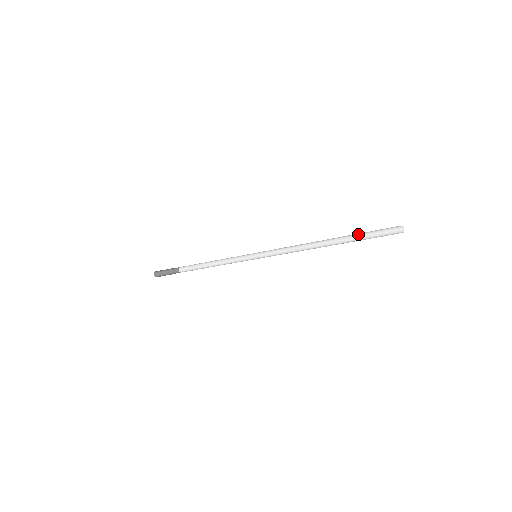
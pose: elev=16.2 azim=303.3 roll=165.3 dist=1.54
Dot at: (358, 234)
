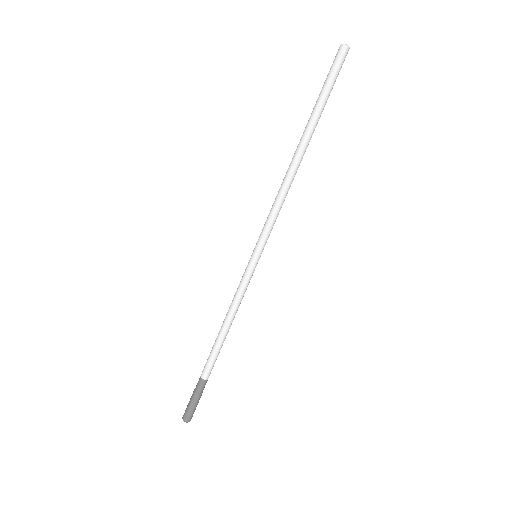
Dot at: occluded
